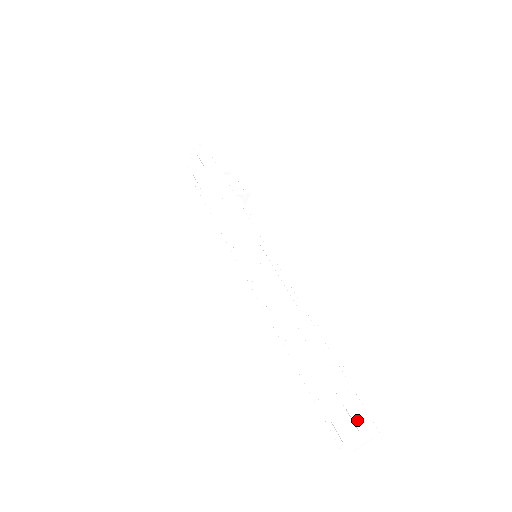
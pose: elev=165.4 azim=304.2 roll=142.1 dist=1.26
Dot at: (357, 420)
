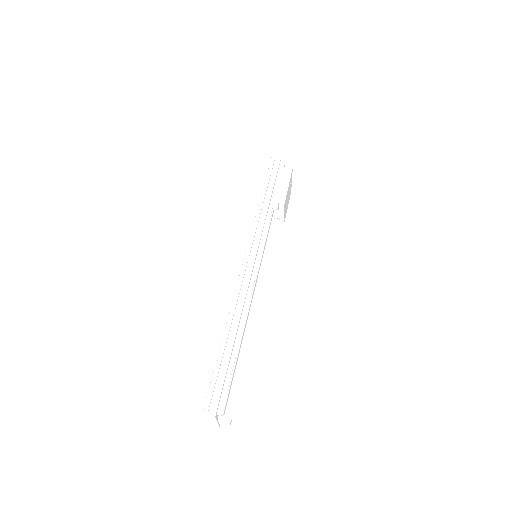
Dot at: (206, 397)
